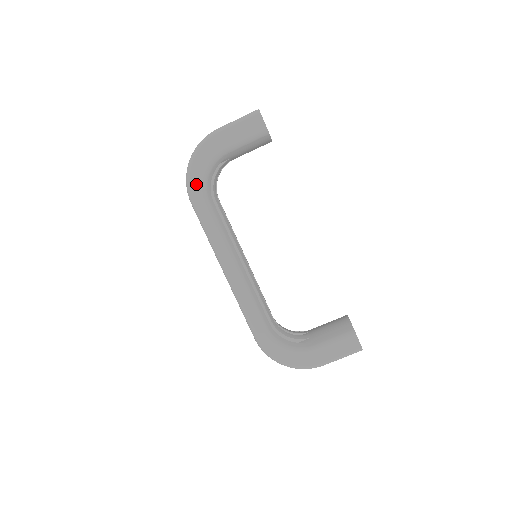
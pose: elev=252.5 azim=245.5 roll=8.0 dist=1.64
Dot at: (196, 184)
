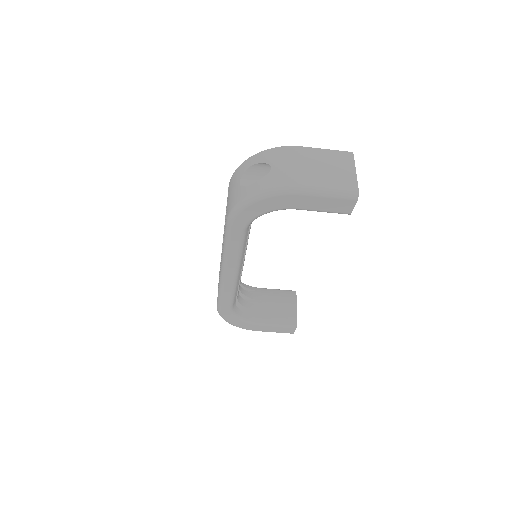
Dot at: (244, 218)
